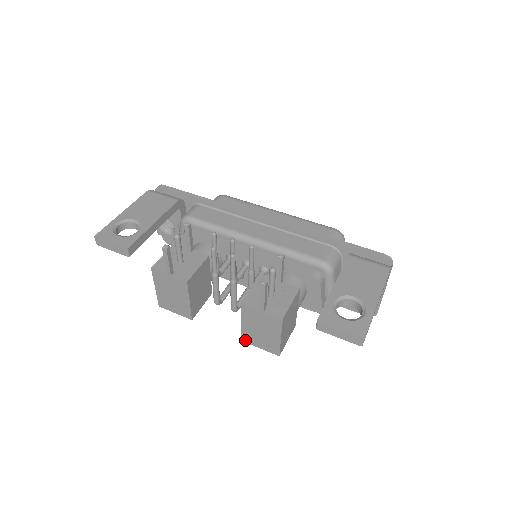
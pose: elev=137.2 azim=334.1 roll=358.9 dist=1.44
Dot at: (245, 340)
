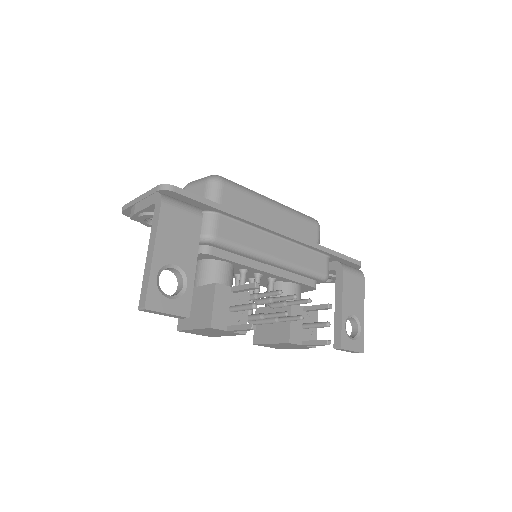
Dot at: (258, 345)
